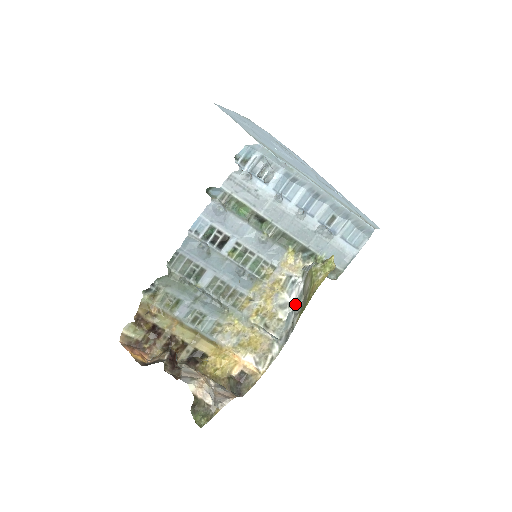
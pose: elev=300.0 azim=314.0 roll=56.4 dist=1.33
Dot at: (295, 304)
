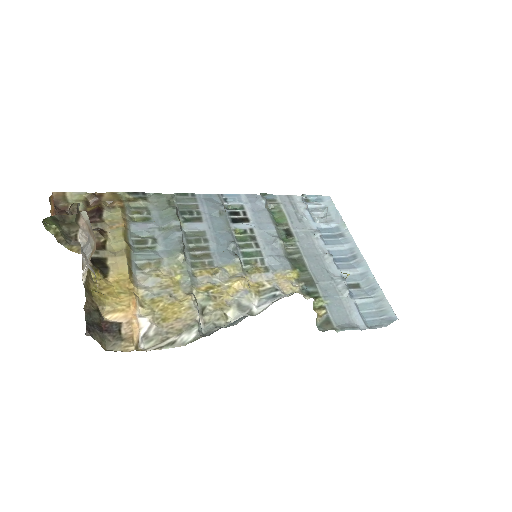
Dot at: (260, 311)
